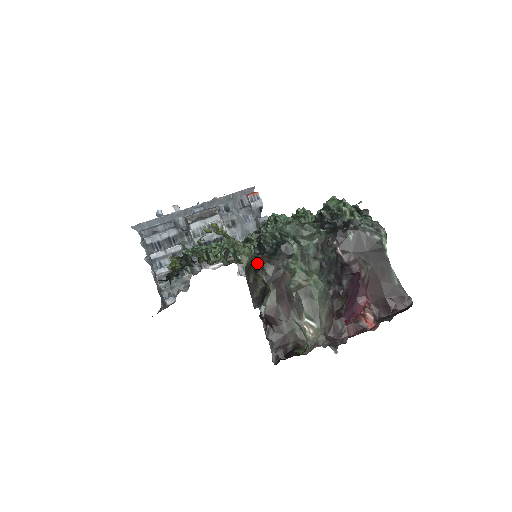
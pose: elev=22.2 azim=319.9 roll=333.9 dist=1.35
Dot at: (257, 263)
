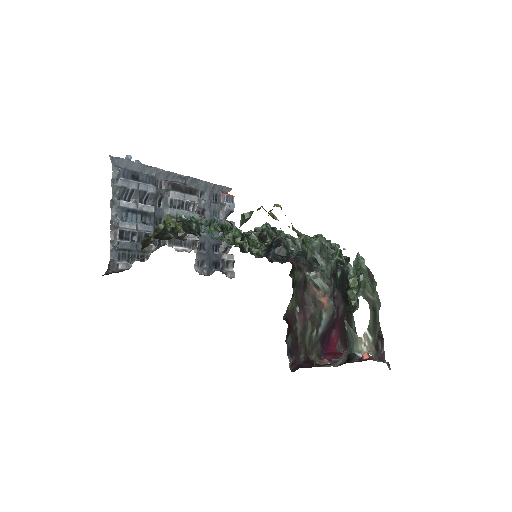
Dot at: occluded
